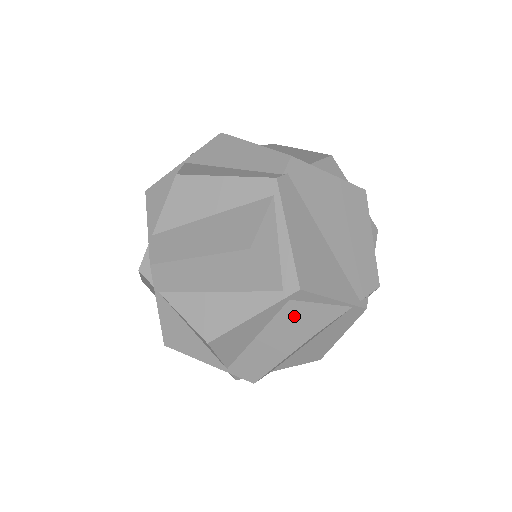
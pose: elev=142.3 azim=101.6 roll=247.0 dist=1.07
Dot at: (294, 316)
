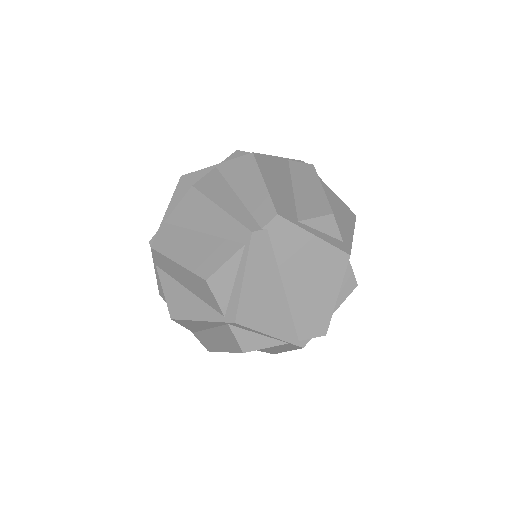
Dot at: (231, 334)
